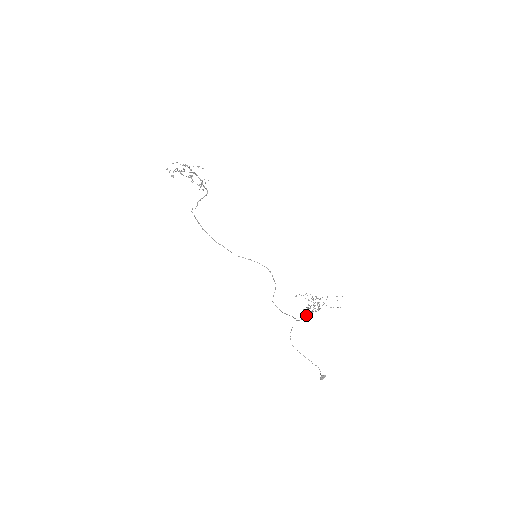
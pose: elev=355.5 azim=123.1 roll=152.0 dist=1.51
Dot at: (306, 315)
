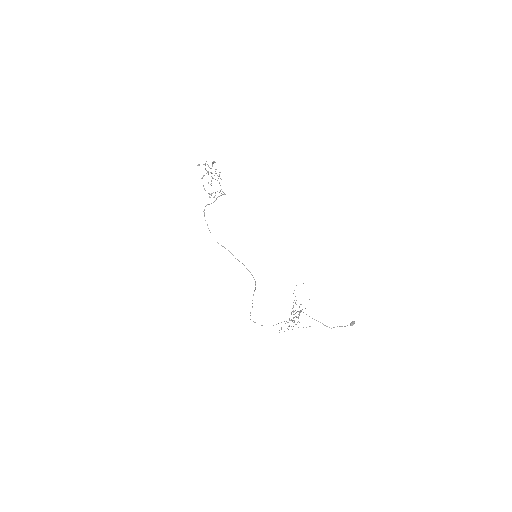
Dot at: occluded
